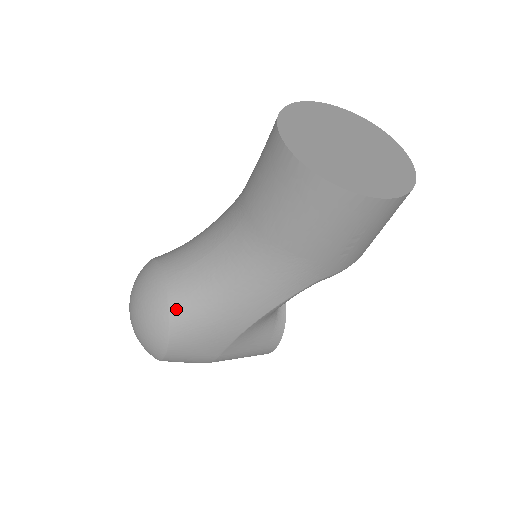
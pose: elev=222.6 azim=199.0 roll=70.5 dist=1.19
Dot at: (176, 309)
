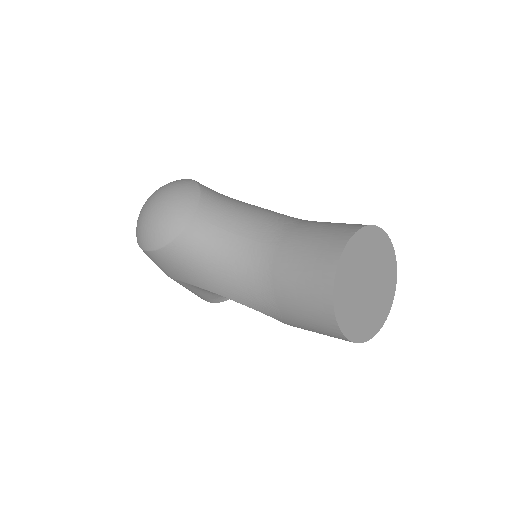
Dot at: (181, 241)
